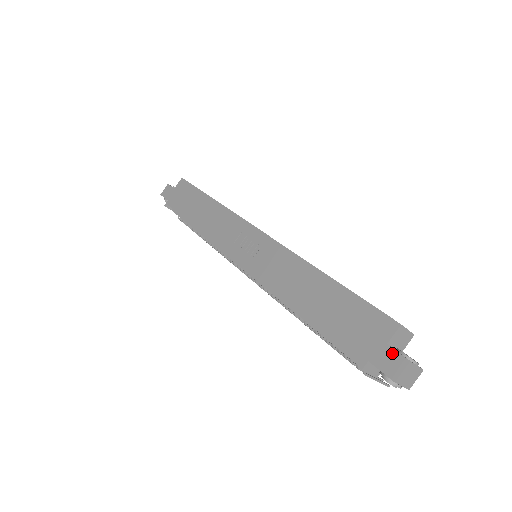
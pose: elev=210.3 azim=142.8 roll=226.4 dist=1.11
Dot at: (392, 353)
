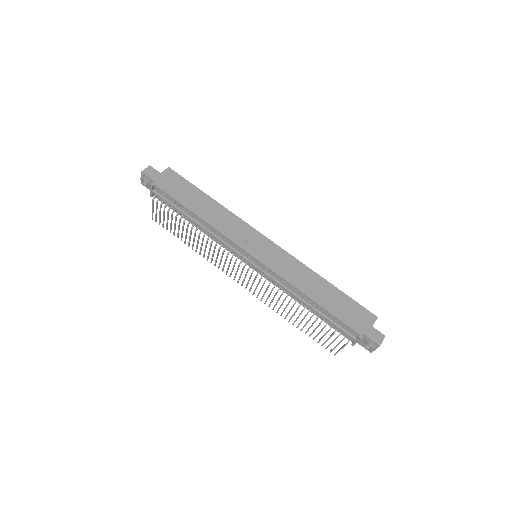
Dot at: (376, 331)
